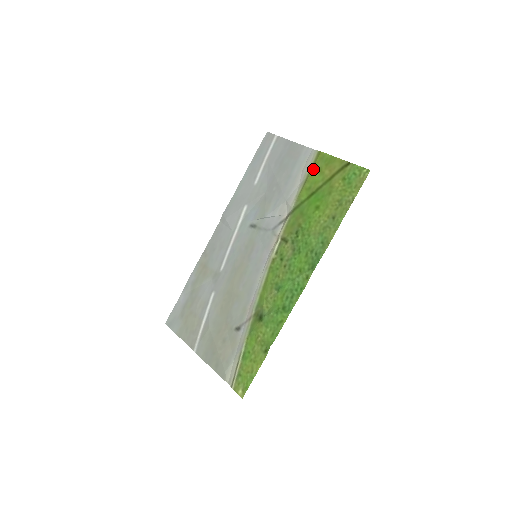
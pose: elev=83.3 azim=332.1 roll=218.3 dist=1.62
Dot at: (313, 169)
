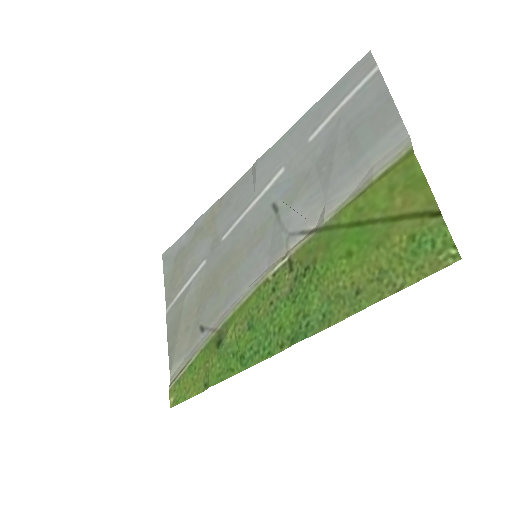
Dot at: (383, 179)
